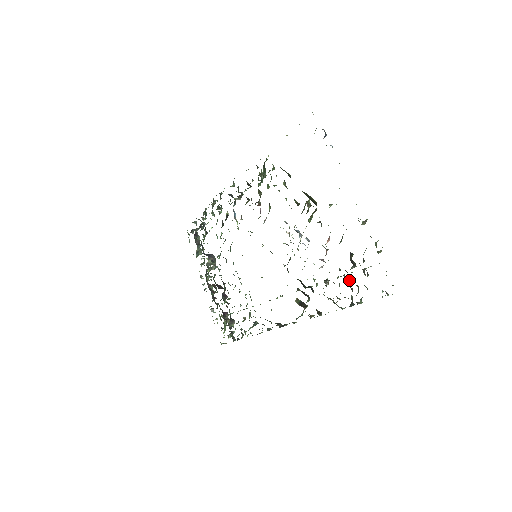
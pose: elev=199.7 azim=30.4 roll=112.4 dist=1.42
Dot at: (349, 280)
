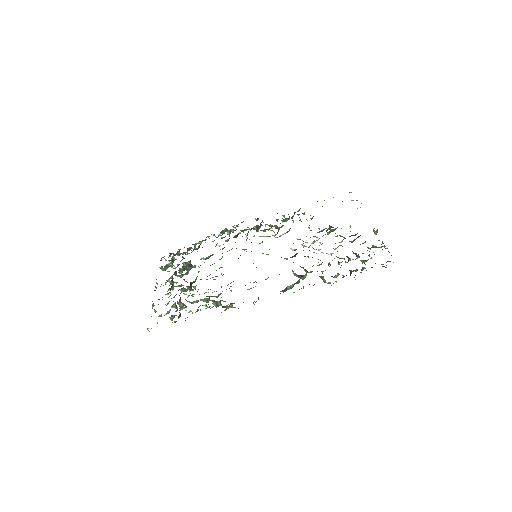
Dot at: occluded
